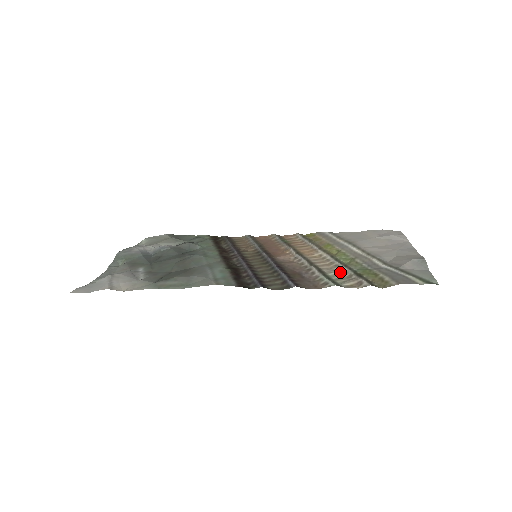
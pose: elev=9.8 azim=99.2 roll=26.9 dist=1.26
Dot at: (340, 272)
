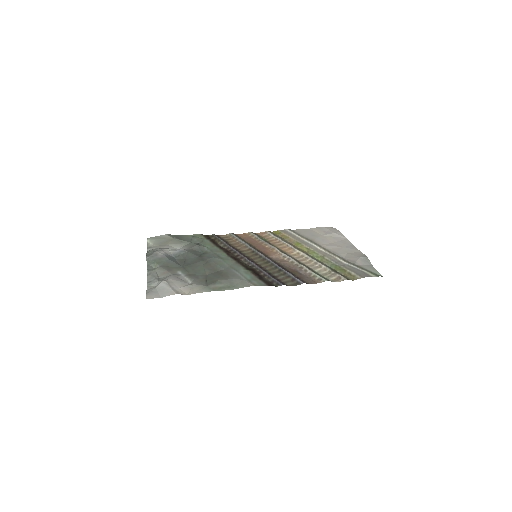
Dot at: (321, 269)
